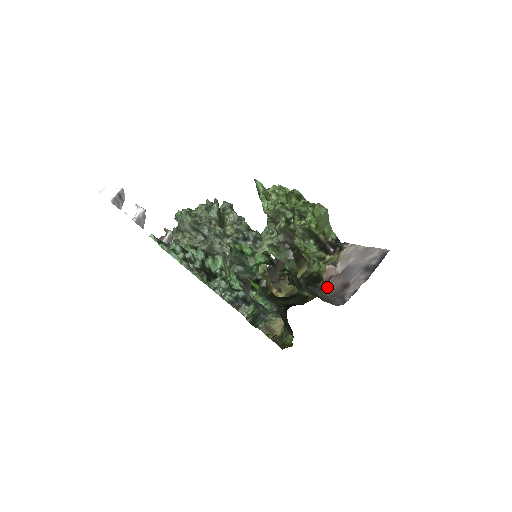
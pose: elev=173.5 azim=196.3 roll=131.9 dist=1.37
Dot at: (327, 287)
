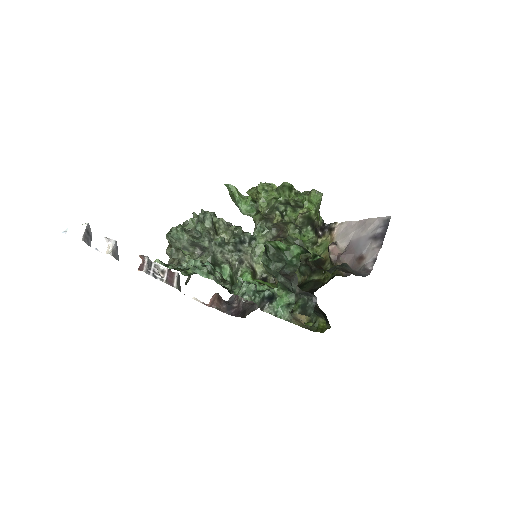
Dot at: occluded
